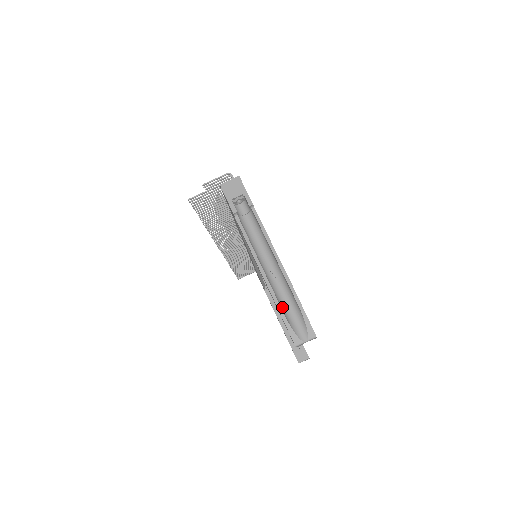
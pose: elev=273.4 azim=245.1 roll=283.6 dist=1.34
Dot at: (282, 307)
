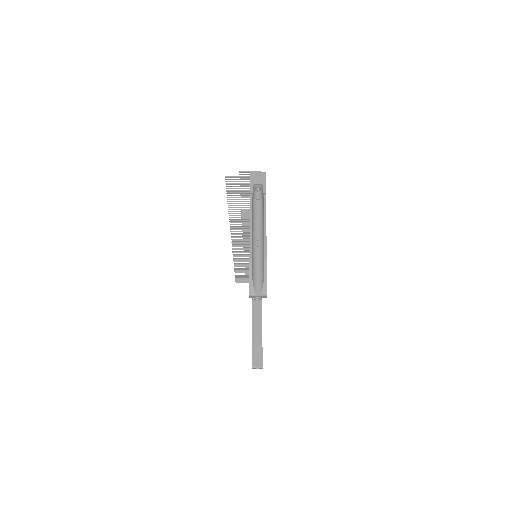
Dot at: (253, 266)
